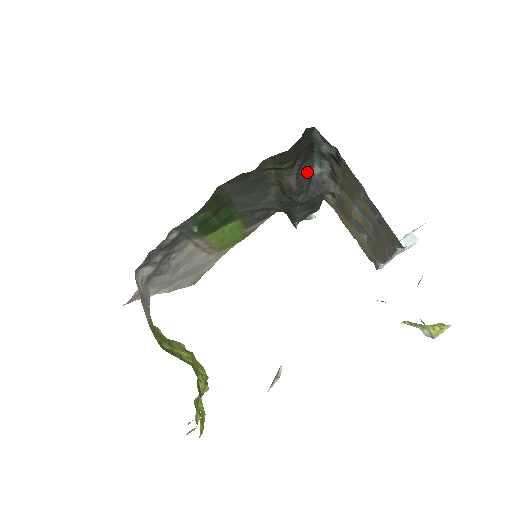
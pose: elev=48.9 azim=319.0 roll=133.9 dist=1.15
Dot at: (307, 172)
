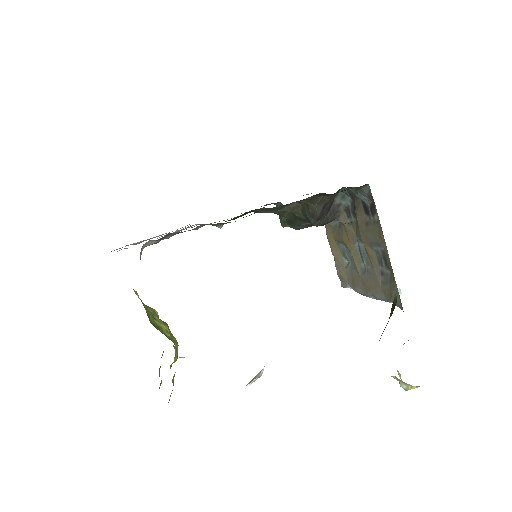
Dot at: (331, 202)
